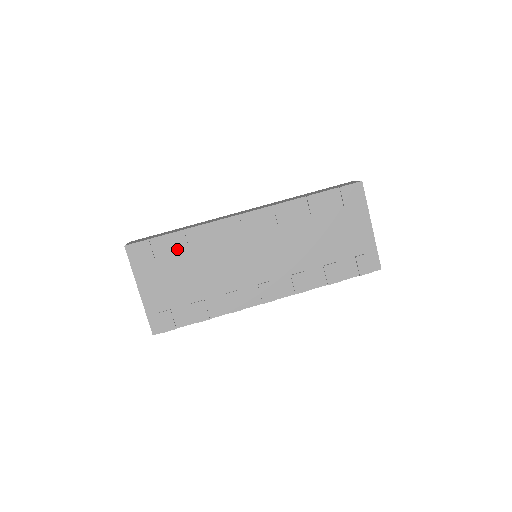
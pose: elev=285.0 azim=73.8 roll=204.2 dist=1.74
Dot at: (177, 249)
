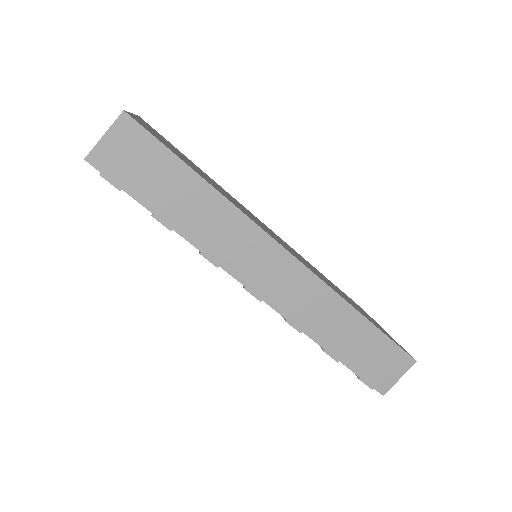
Dot at: occluded
